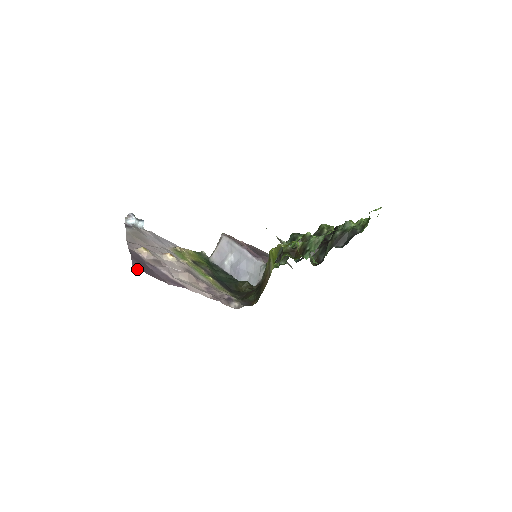
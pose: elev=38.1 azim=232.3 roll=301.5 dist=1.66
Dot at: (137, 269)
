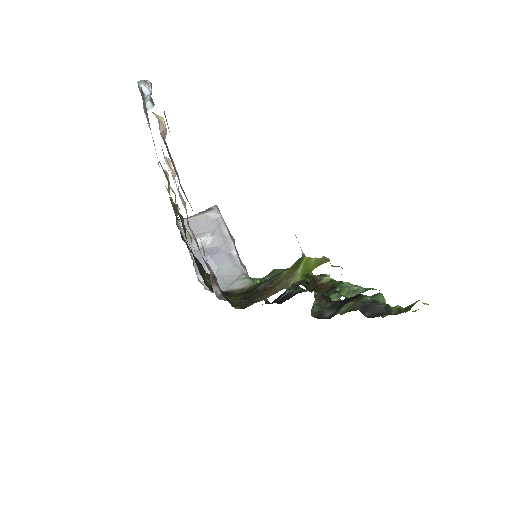
Dot at: (167, 123)
